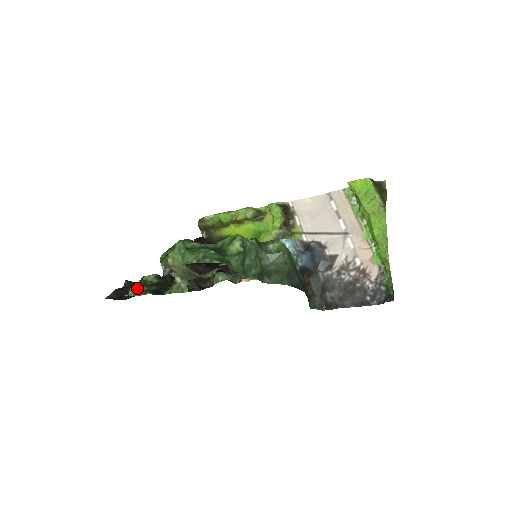
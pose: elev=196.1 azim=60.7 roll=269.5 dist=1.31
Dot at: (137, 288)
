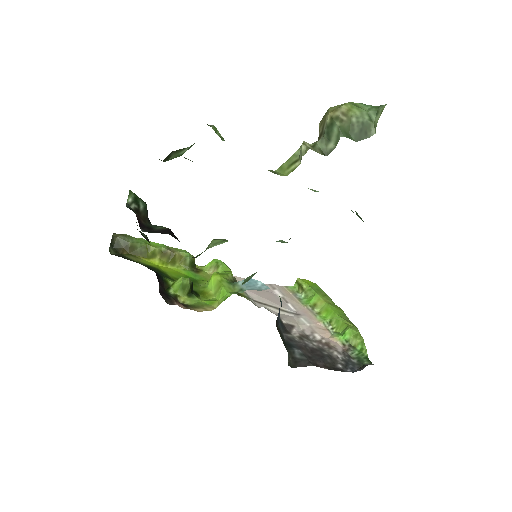
Dot at: (217, 132)
